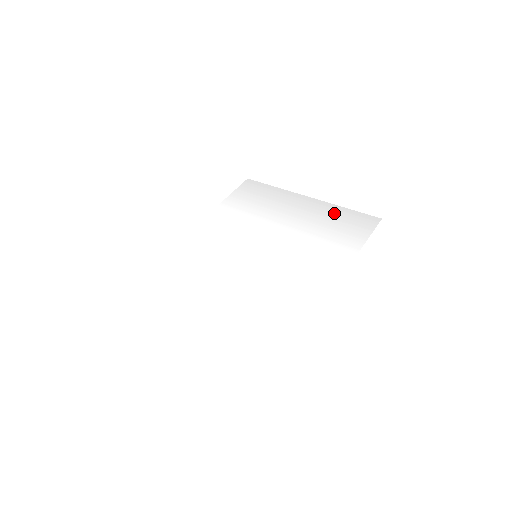
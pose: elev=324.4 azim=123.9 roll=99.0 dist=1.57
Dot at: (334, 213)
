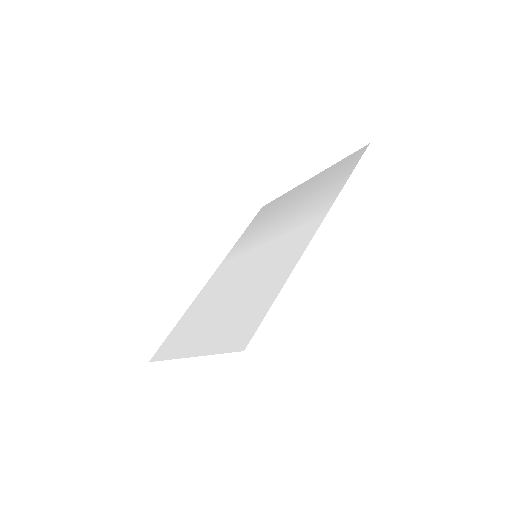
Dot at: (326, 174)
